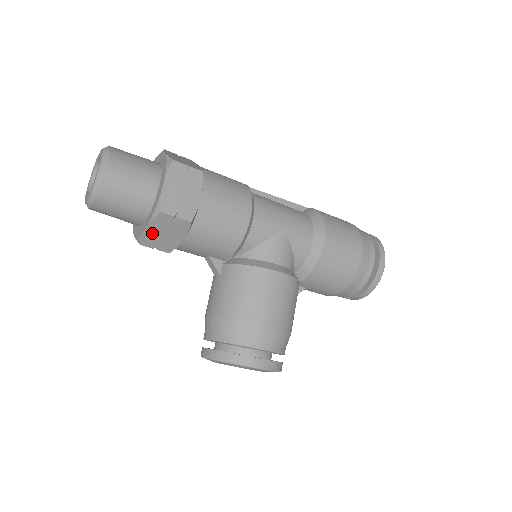
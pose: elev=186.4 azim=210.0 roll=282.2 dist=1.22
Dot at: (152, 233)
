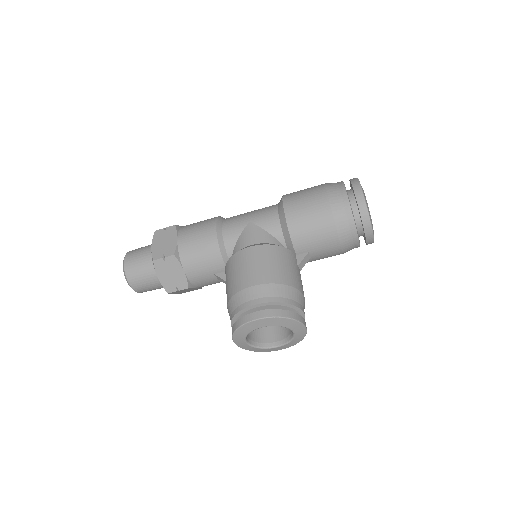
Dot at: (165, 280)
